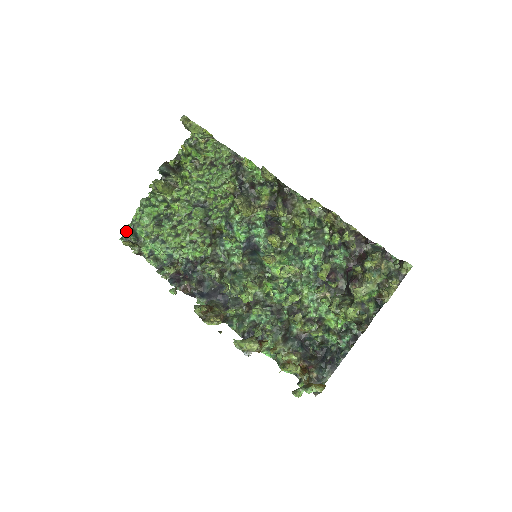
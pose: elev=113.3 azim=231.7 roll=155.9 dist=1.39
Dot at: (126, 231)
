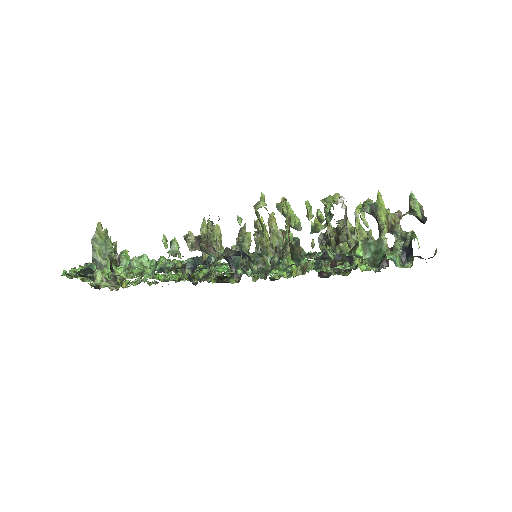
Dot at: (64, 275)
